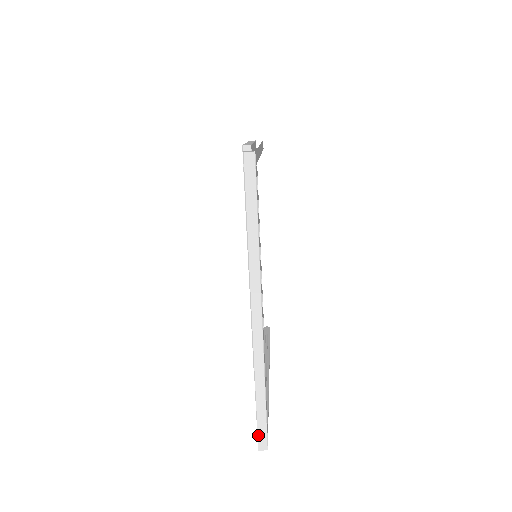
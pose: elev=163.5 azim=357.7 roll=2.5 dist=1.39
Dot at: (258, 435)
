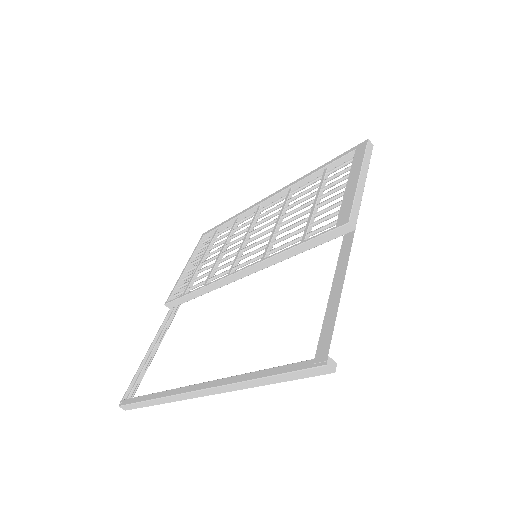
Dot at: (127, 405)
